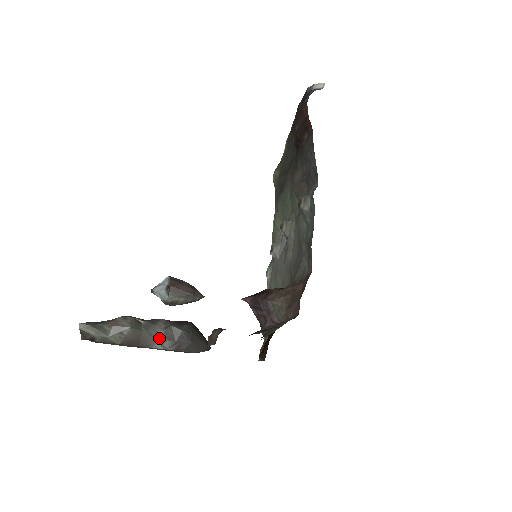
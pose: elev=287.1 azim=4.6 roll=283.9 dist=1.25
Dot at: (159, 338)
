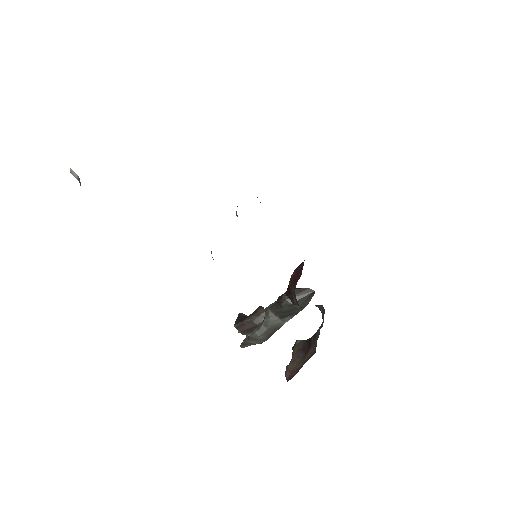
Dot at: (280, 321)
